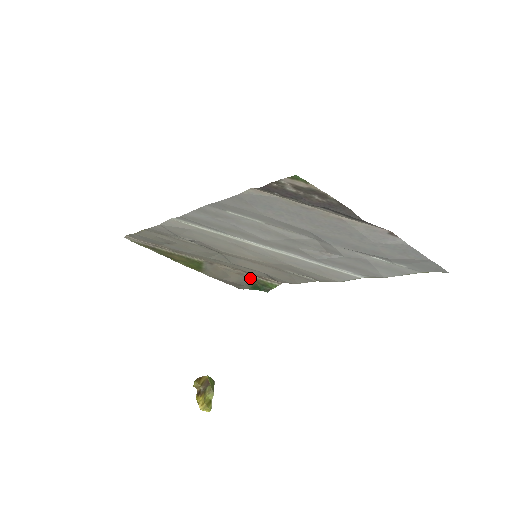
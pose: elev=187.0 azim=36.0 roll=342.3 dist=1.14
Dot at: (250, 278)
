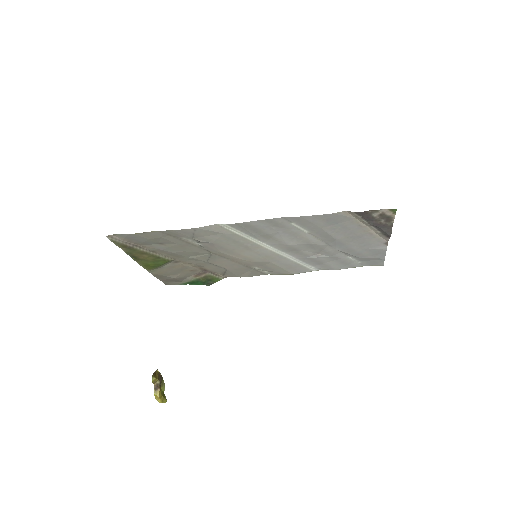
Dot at: (199, 274)
